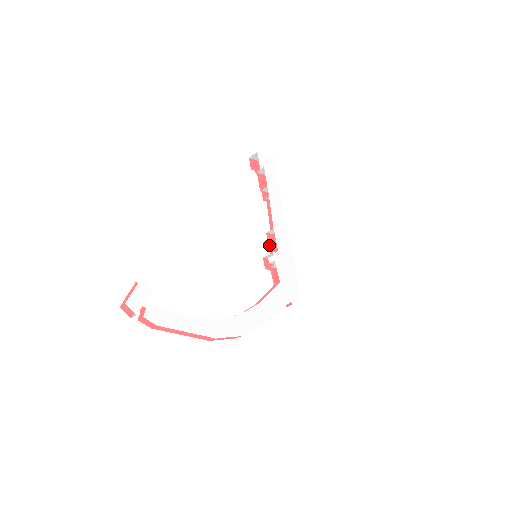
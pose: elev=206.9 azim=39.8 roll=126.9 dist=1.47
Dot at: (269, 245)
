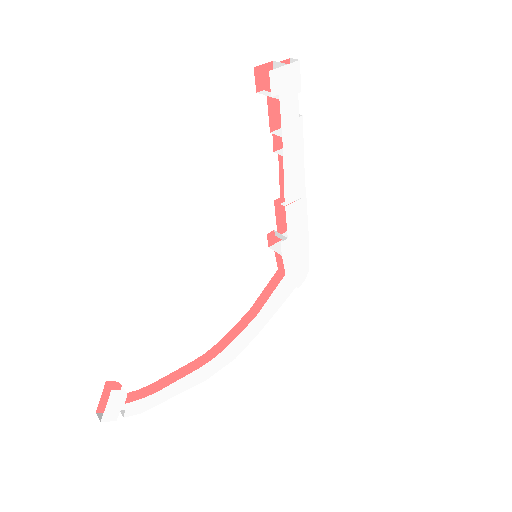
Dot at: (277, 216)
